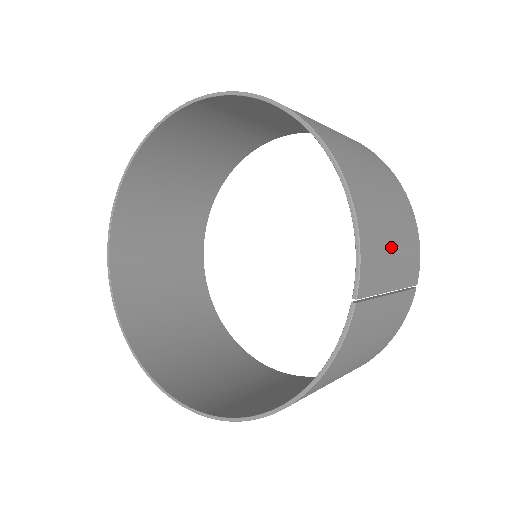
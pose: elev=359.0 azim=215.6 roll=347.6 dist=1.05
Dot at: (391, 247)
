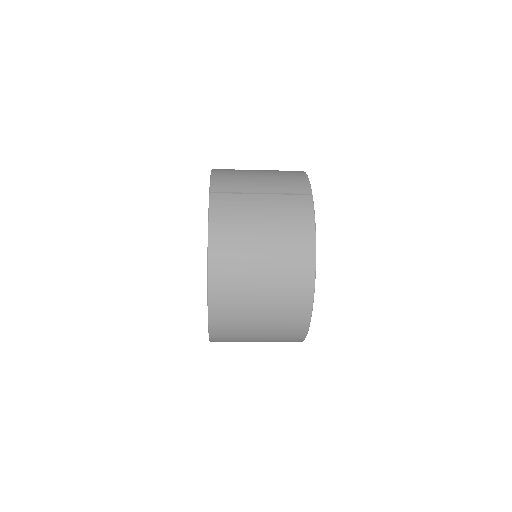
Dot at: (254, 179)
